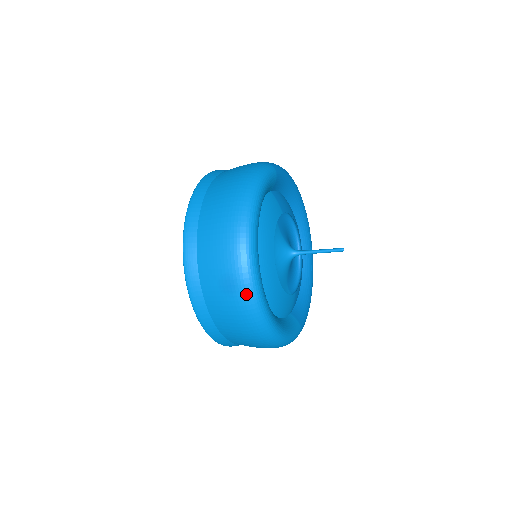
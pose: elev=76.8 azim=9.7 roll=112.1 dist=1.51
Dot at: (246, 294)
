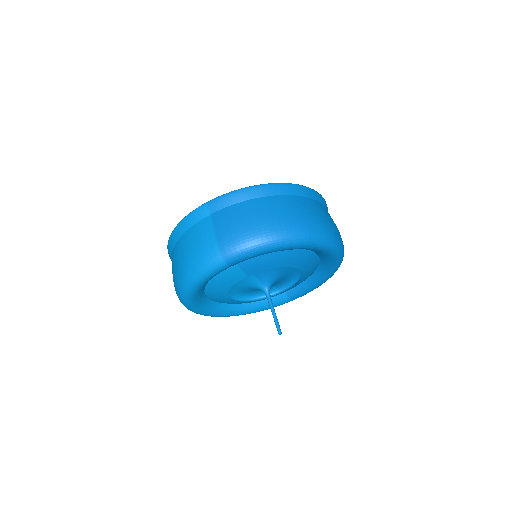
Dot at: occluded
